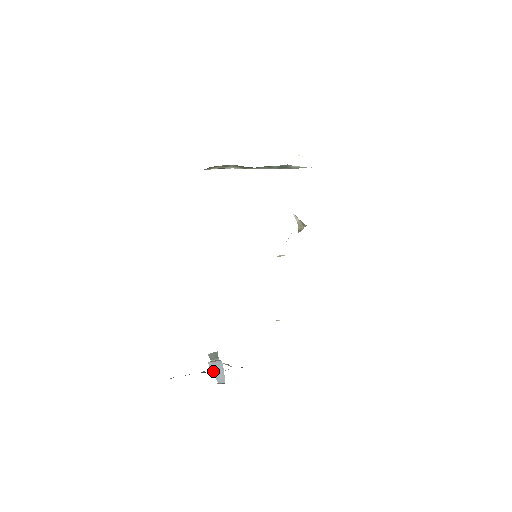
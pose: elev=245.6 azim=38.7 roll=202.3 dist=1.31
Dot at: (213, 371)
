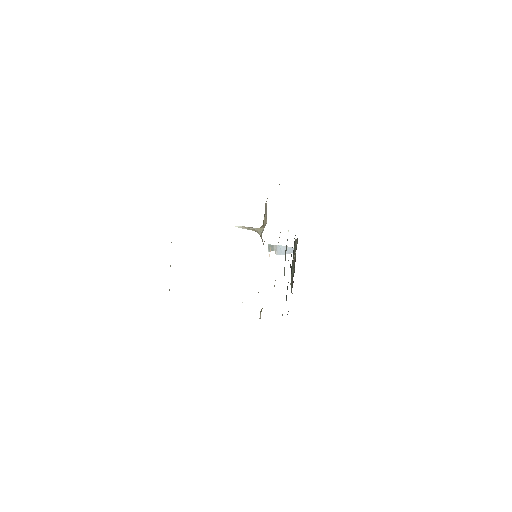
Dot at: (284, 254)
